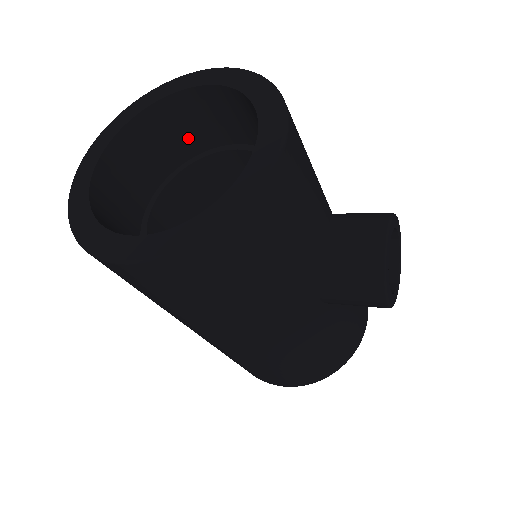
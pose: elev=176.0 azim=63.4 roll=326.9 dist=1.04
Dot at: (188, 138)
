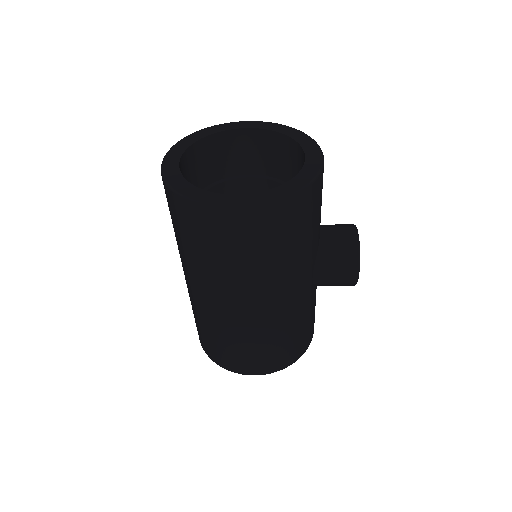
Dot at: (222, 165)
